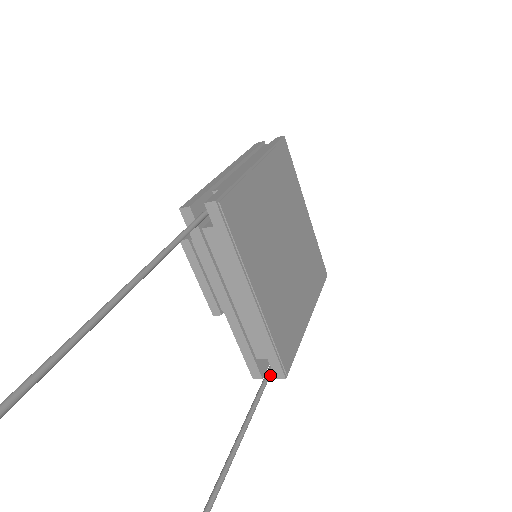
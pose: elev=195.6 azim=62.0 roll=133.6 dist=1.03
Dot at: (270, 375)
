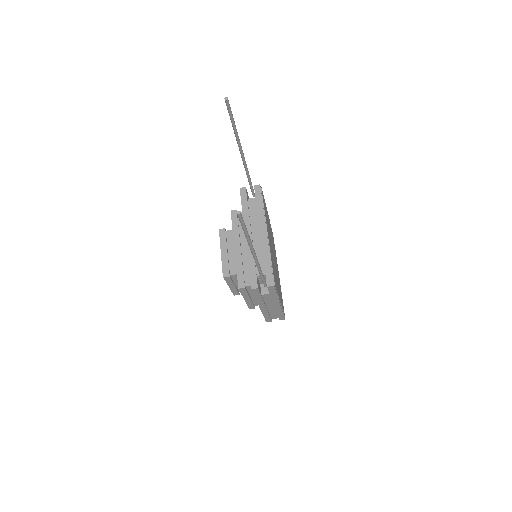
Dot at: (265, 281)
